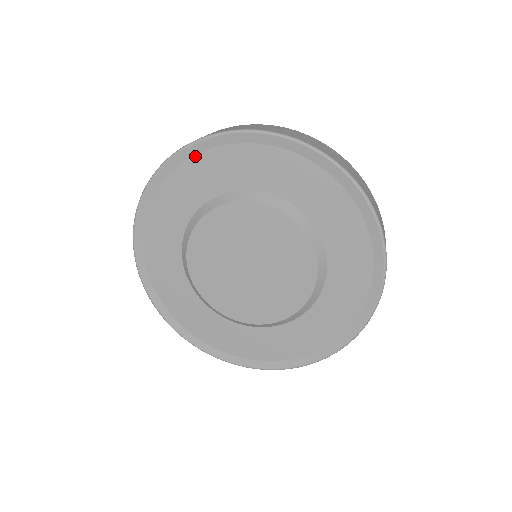
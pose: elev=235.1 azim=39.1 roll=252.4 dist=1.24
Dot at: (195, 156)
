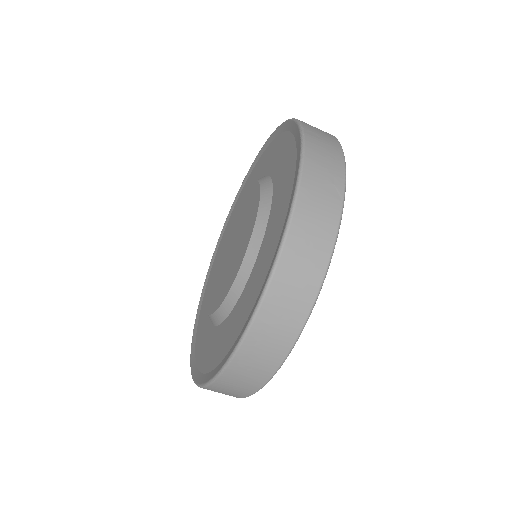
Dot at: (236, 204)
